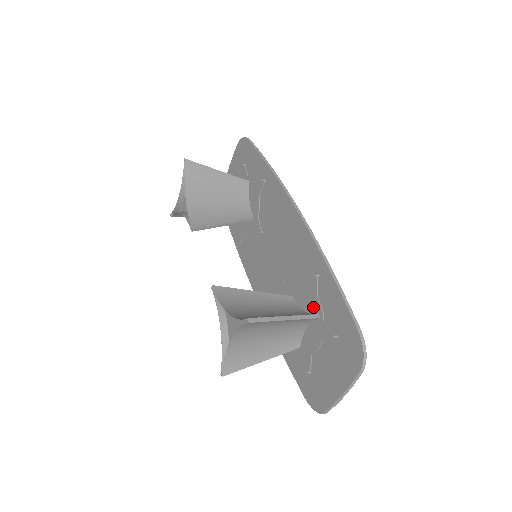
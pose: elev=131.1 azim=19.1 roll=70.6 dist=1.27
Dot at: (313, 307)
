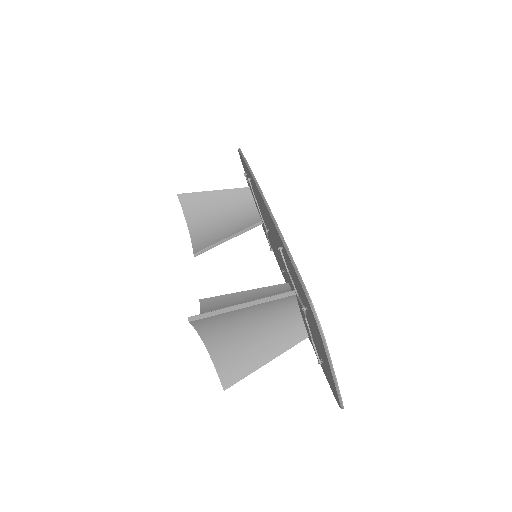
Dot at: (291, 285)
